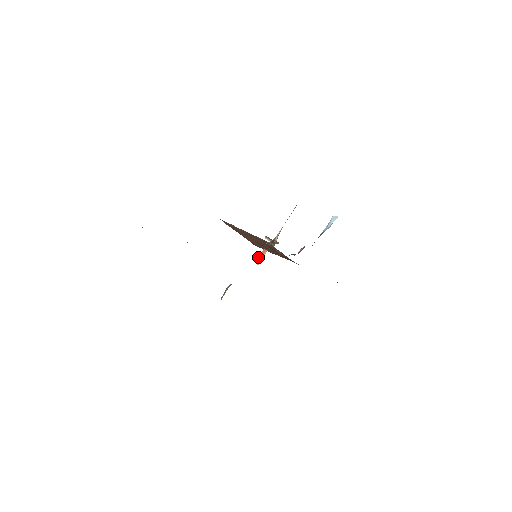
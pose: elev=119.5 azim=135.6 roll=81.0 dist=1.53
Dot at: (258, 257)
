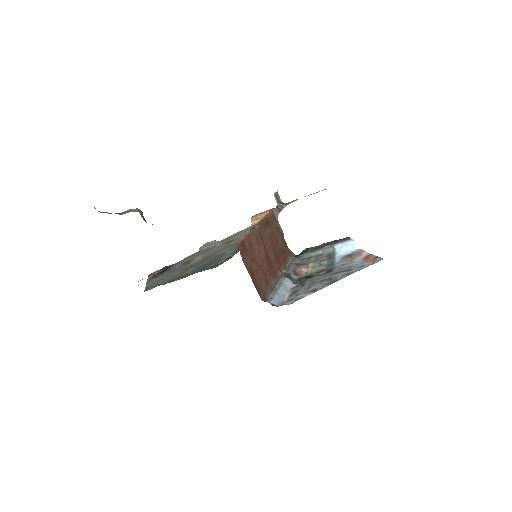
Dot at: (256, 216)
